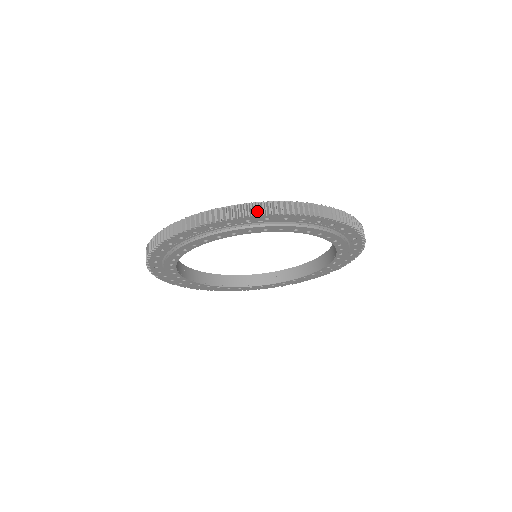
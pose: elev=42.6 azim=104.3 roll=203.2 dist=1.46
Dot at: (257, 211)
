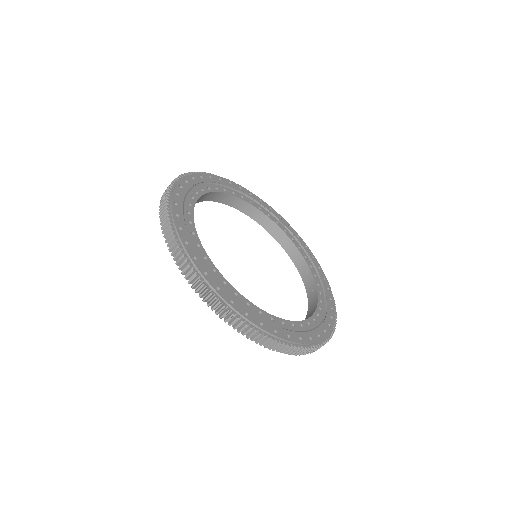
Dot at: (291, 354)
